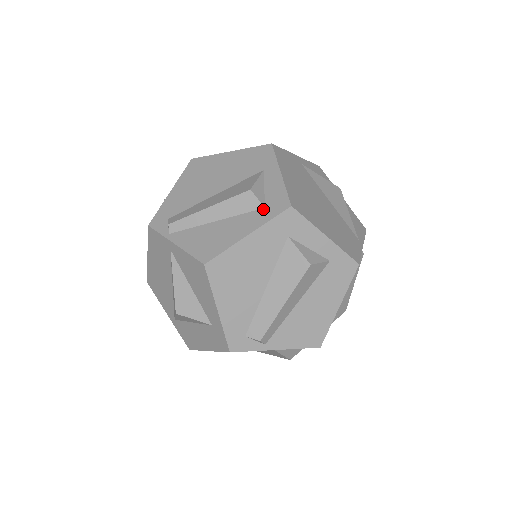
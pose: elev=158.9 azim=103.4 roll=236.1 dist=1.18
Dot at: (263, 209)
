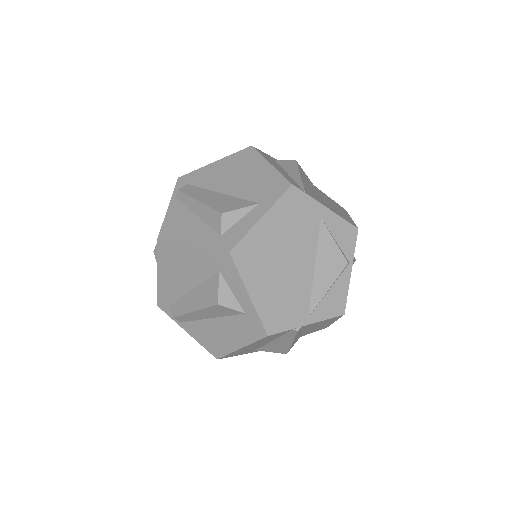
Dot at: (219, 236)
